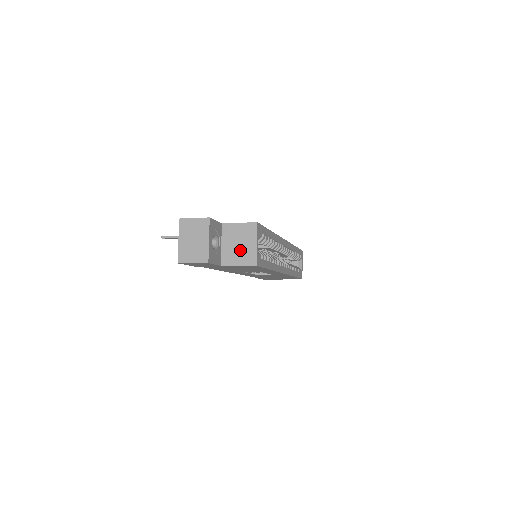
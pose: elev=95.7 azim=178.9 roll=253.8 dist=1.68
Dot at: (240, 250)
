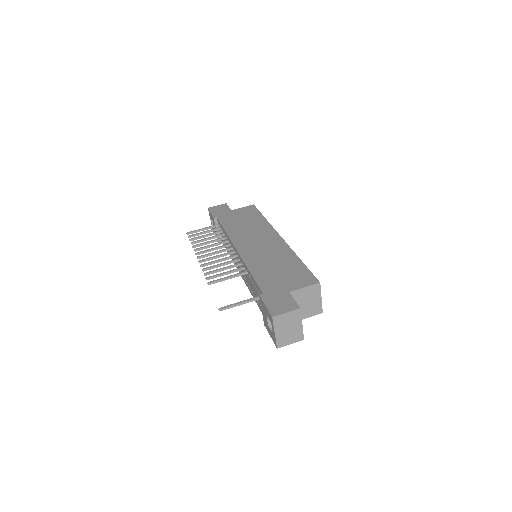
Dot at: (308, 307)
